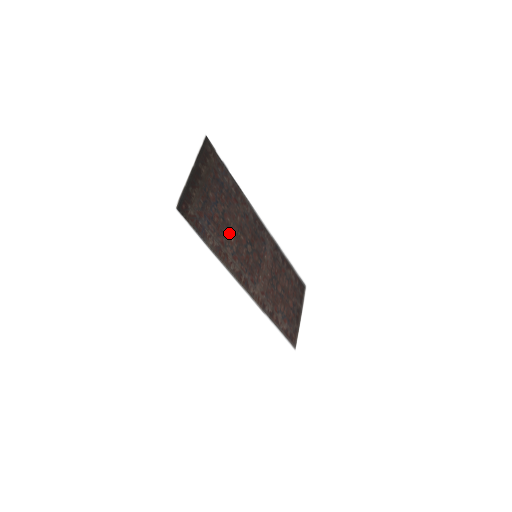
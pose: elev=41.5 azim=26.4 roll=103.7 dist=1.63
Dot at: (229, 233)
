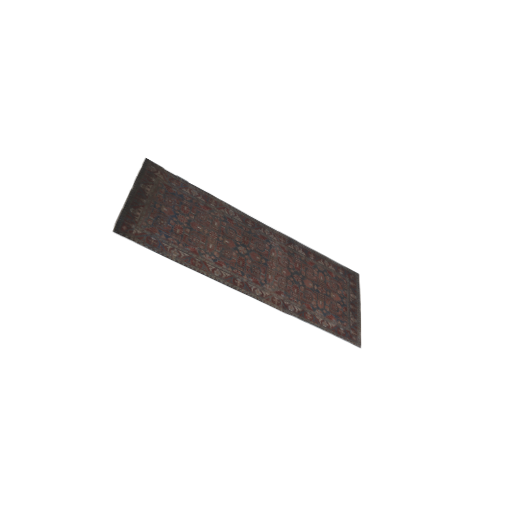
Dot at: (204, 241)
